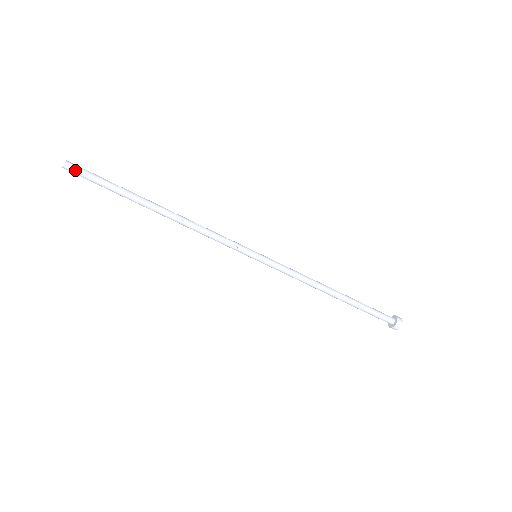
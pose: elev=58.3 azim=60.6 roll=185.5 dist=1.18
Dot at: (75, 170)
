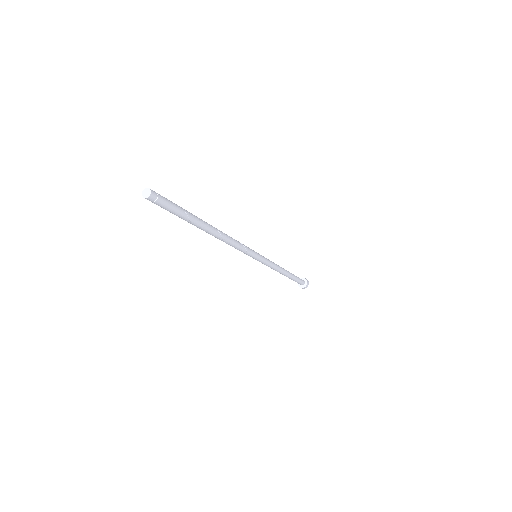
Dot at: (154, 203)
